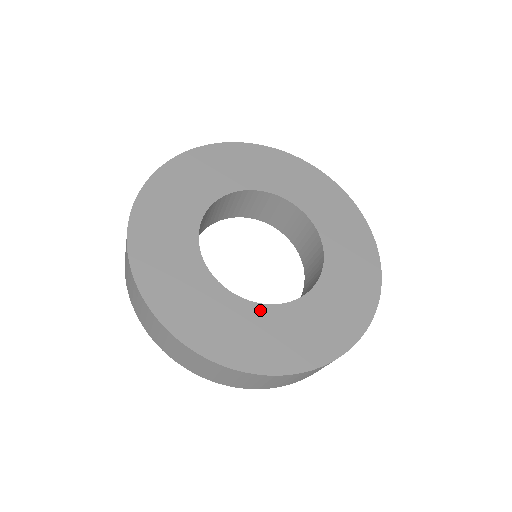
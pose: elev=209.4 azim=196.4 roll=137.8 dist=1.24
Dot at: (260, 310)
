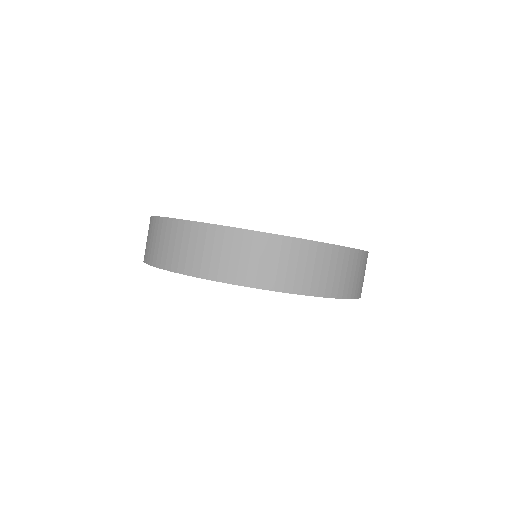
Dot at: occluded
